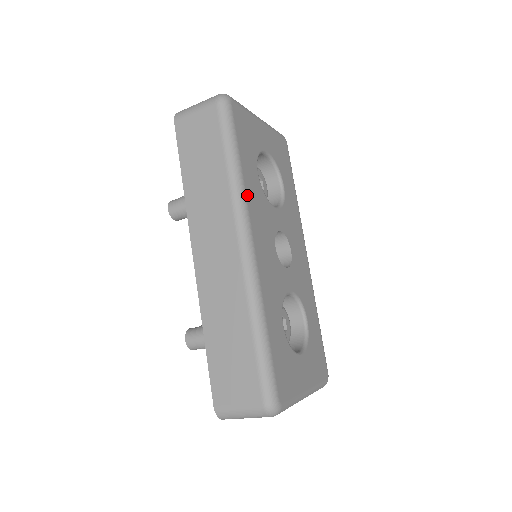
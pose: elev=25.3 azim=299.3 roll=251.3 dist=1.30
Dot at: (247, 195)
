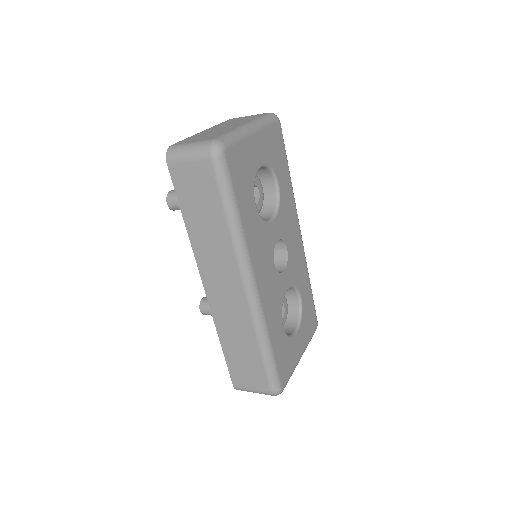
Dot at: (248, 243)
